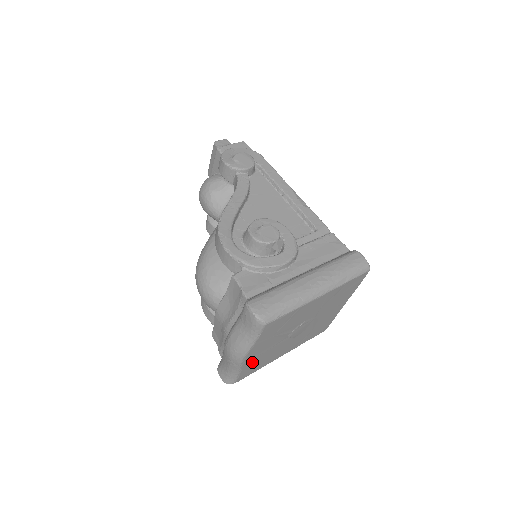
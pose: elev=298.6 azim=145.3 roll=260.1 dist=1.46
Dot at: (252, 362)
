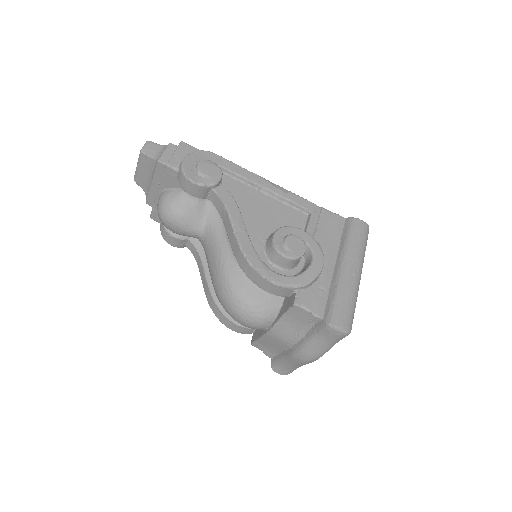
Dot at: occluded
